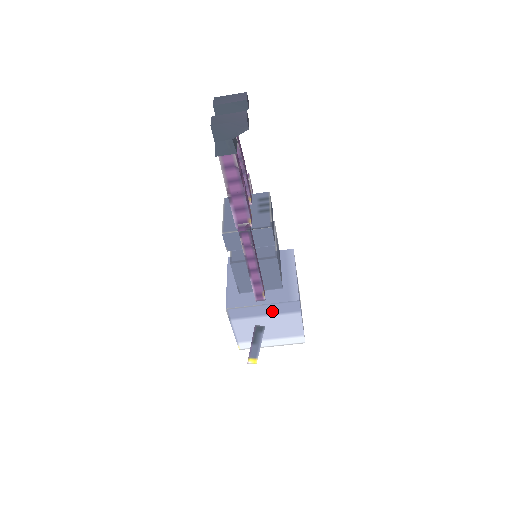
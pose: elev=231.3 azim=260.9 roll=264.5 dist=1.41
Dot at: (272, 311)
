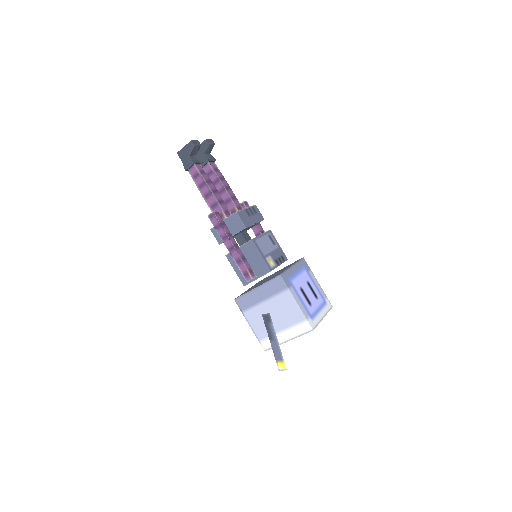
Dot at: (267, 294)
